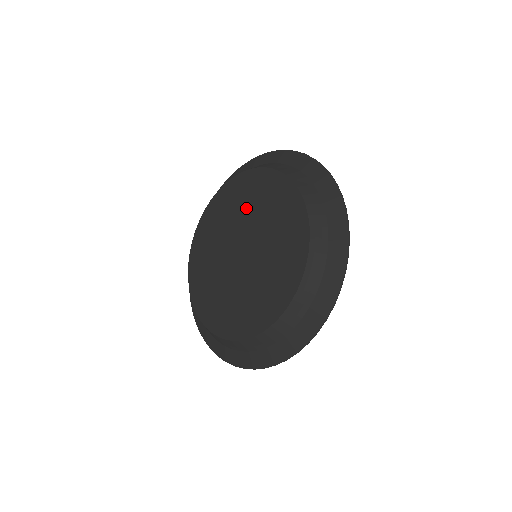
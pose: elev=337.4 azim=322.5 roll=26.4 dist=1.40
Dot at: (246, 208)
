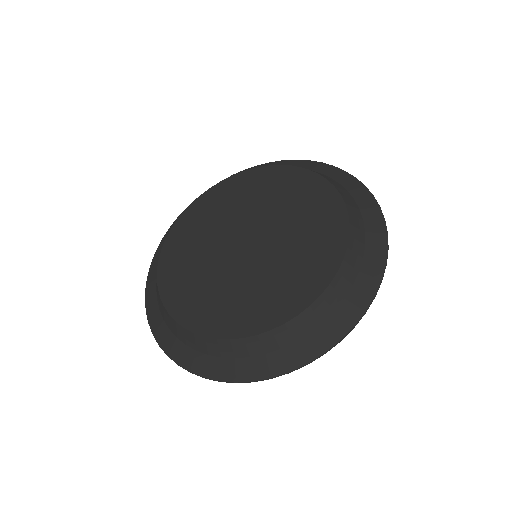
Dot at: (289, 210)
